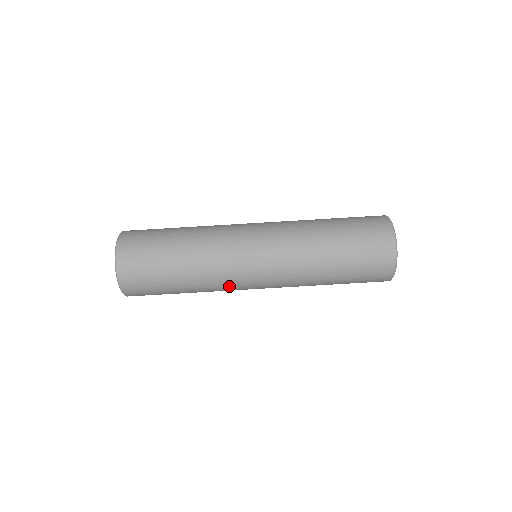
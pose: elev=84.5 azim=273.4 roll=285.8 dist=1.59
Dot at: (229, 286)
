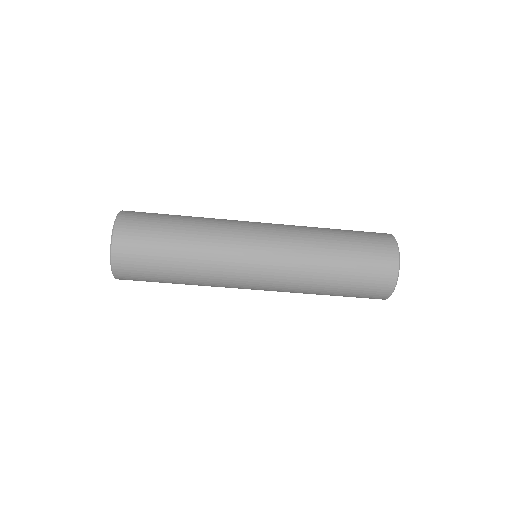
Dot at: occluded
